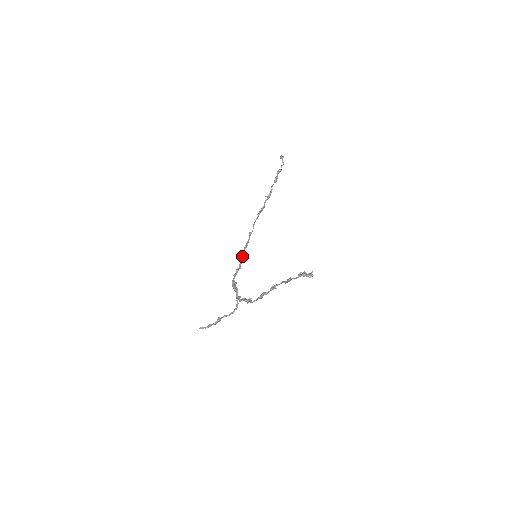
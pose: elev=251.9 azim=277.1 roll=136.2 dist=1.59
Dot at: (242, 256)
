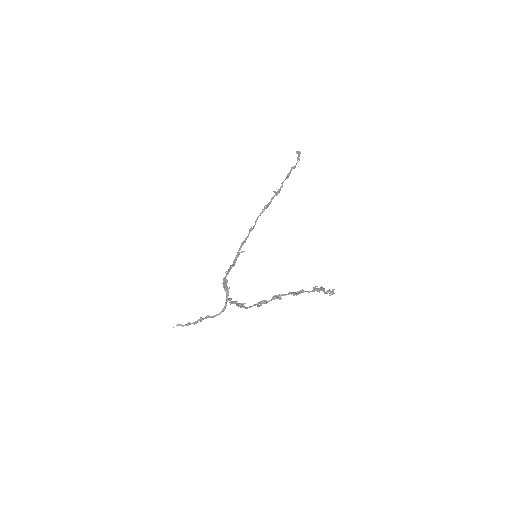
Dot at: (238, 253)
